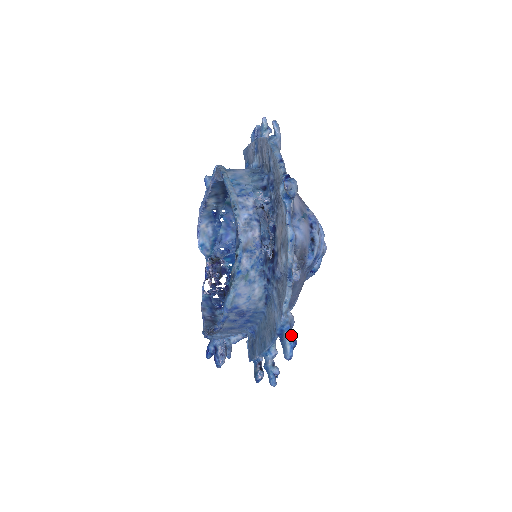
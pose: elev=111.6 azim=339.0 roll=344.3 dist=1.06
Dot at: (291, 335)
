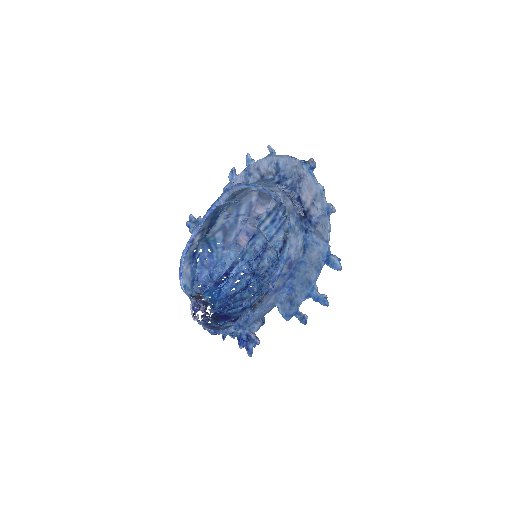
Dot at: (335, 256)
